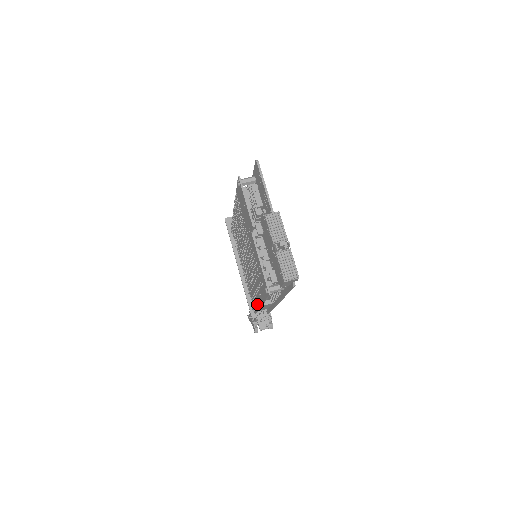
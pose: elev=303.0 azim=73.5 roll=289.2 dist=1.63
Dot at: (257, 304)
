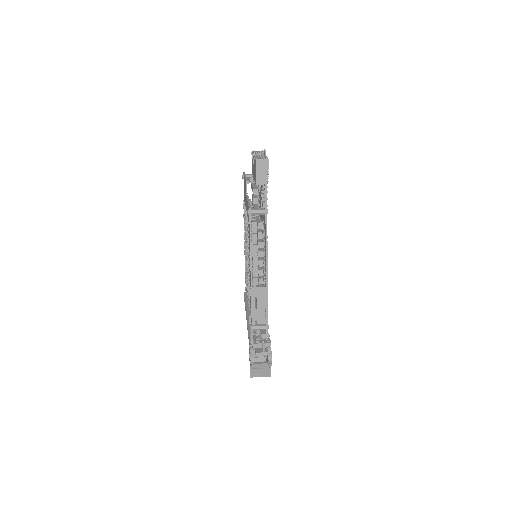
Dot at: (250, 289)
